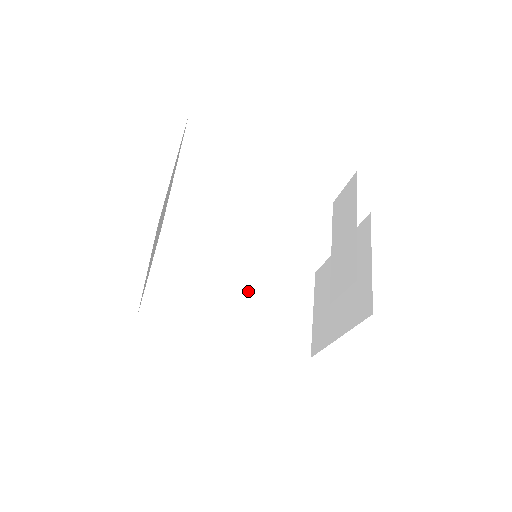
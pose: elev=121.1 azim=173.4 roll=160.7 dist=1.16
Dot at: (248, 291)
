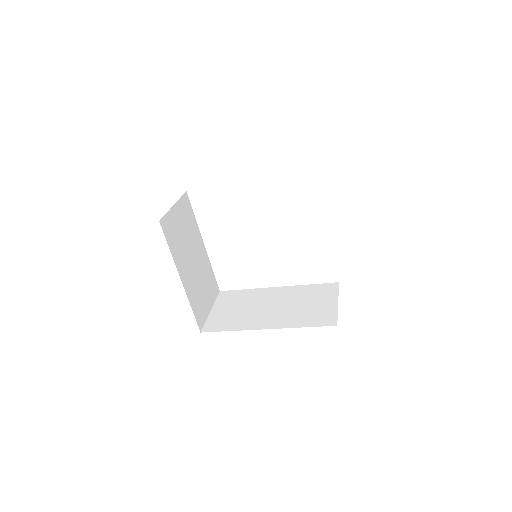
Dot at: (282, 304)
